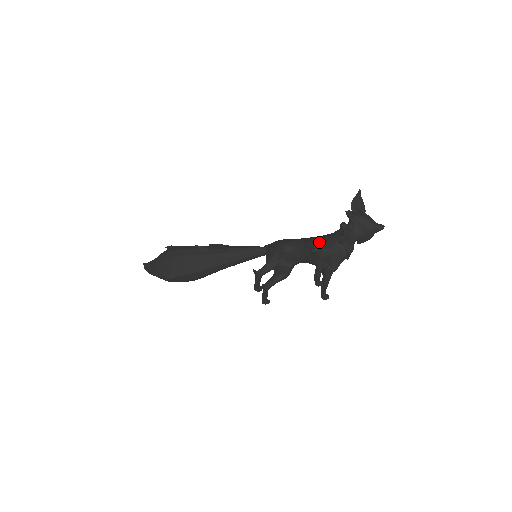
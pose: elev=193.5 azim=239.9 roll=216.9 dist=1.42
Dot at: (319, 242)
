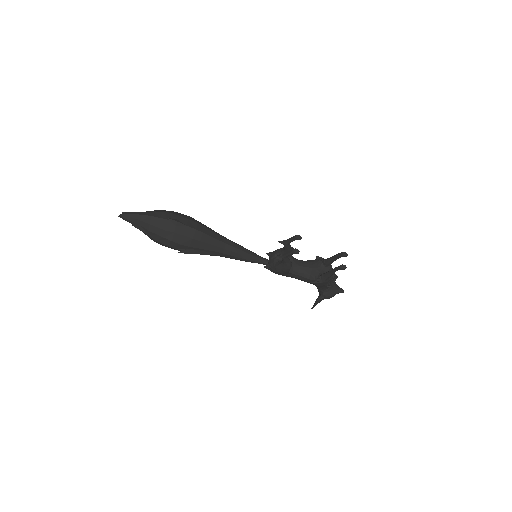
Dot at: occluded
